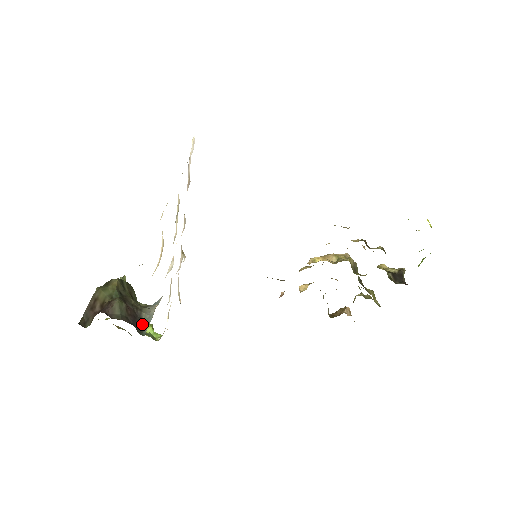
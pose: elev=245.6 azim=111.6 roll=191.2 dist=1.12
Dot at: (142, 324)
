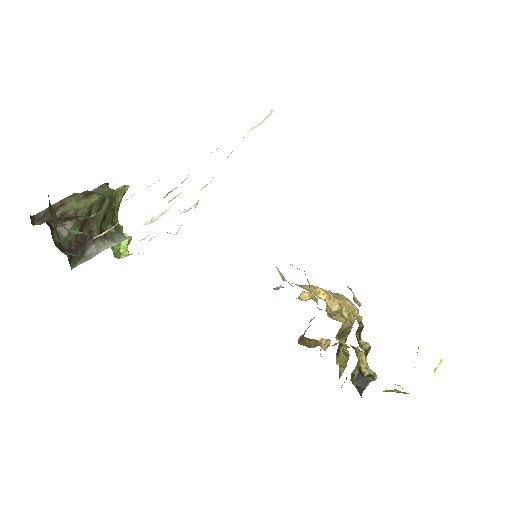
Dot at: (83, 255)
